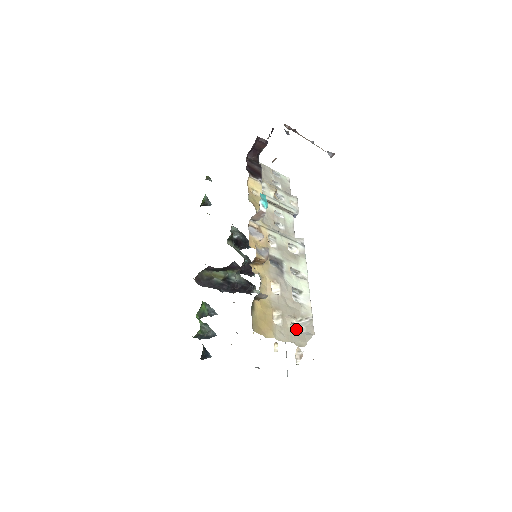
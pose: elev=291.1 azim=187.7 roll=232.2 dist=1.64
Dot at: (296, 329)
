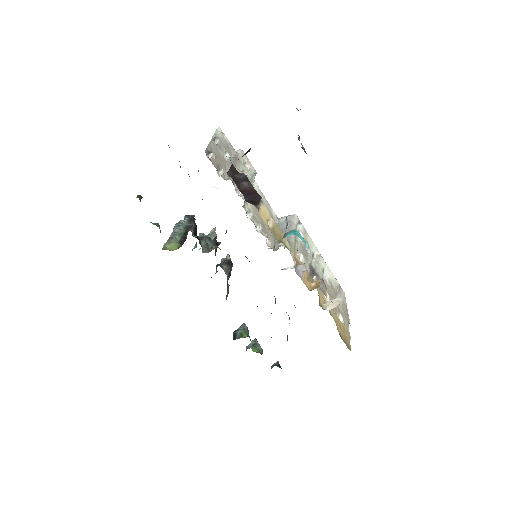
Dot at: occluded
